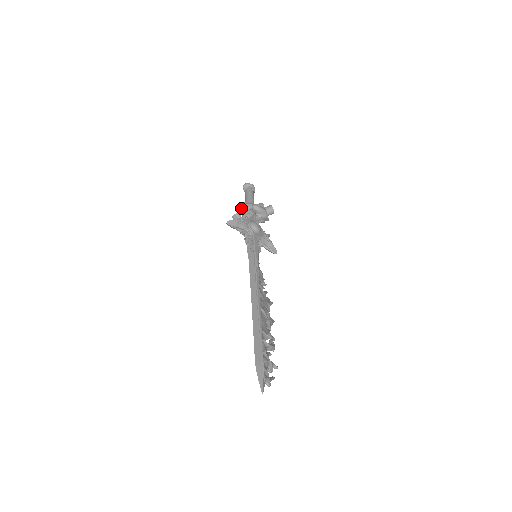
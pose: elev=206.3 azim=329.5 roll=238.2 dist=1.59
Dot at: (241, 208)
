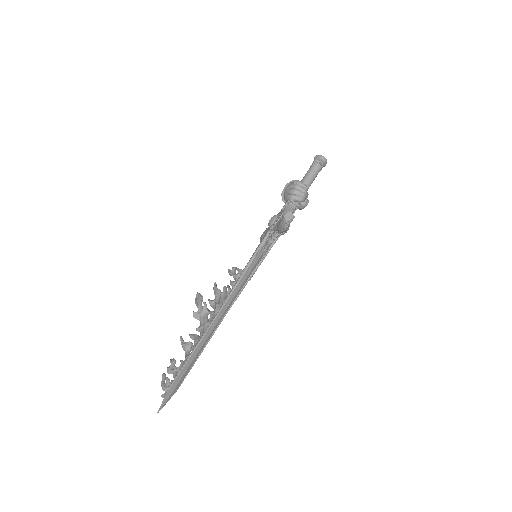
Dot at: (299, 191)
